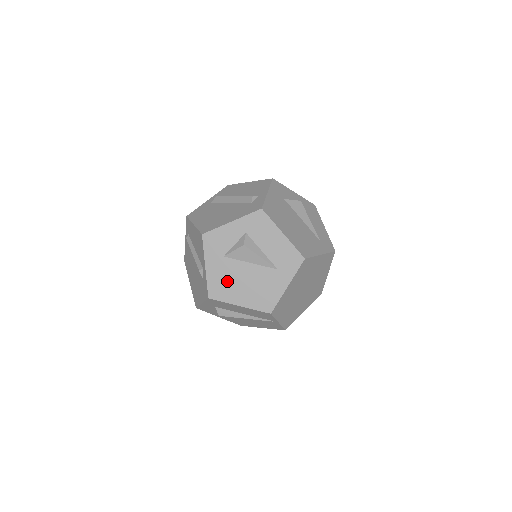
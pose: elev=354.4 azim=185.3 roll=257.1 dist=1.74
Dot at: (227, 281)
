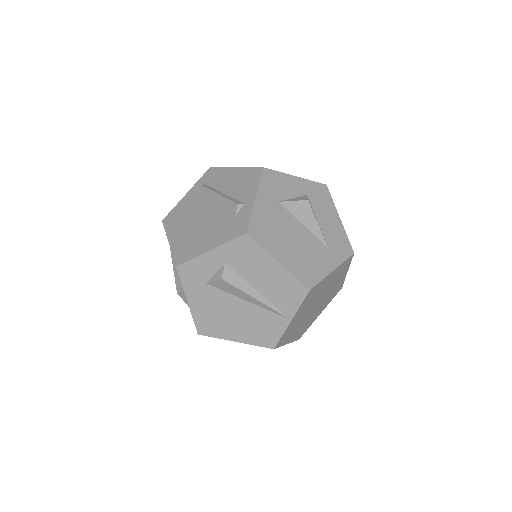
Dot at: (274, 228)
